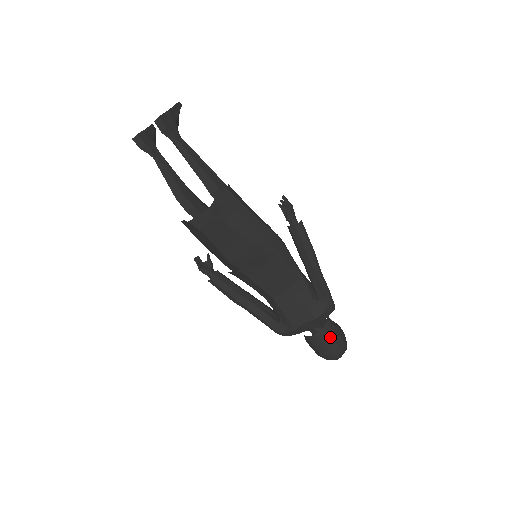
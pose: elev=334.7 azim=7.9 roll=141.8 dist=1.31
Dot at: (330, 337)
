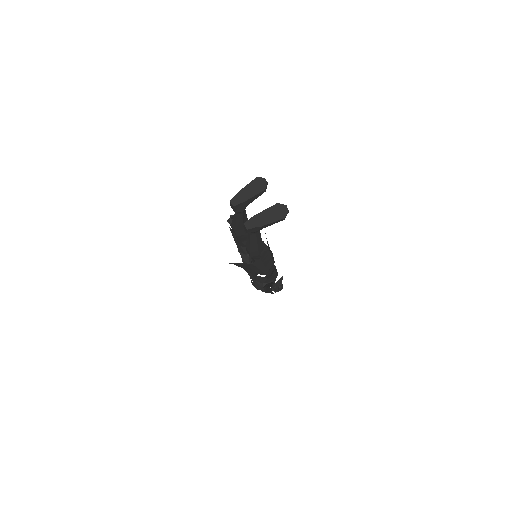
Dot at: occluded
